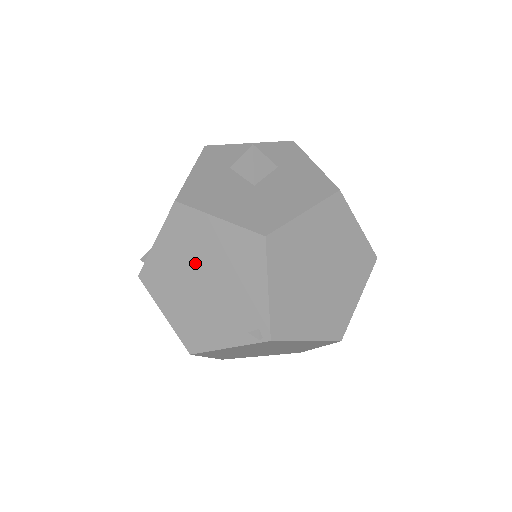
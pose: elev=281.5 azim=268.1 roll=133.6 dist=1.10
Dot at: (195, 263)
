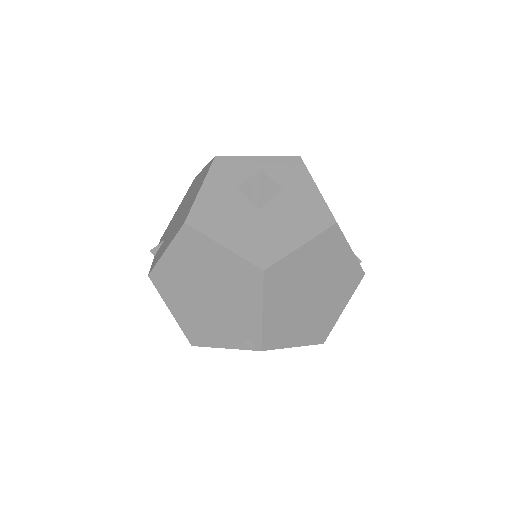
Dot at: (200, 277)
